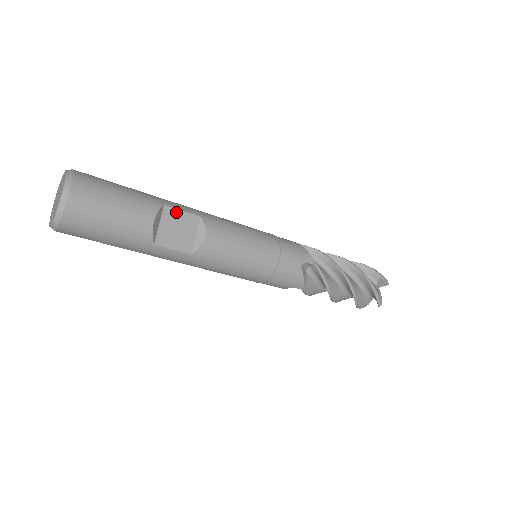
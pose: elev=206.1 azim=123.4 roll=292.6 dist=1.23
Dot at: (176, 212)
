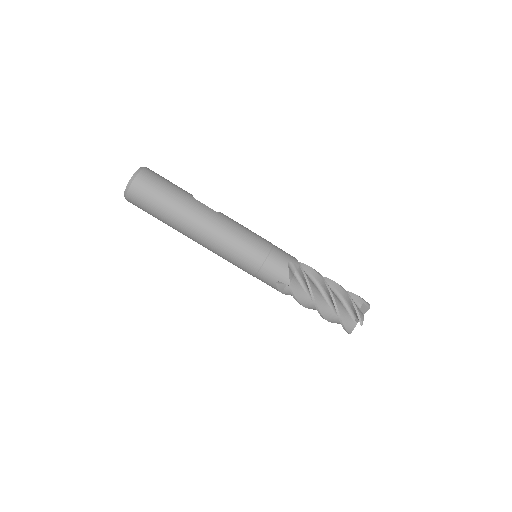
Dot at: occluded
